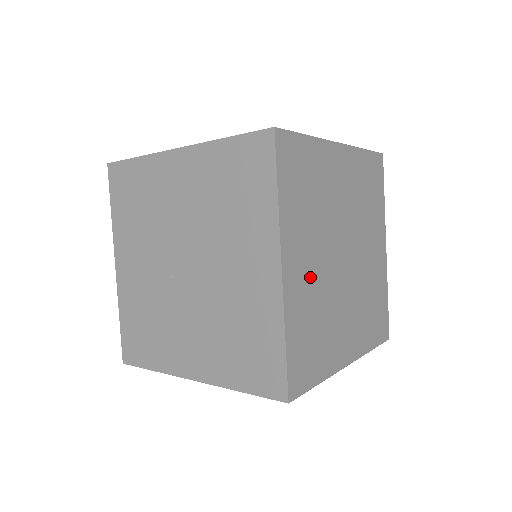
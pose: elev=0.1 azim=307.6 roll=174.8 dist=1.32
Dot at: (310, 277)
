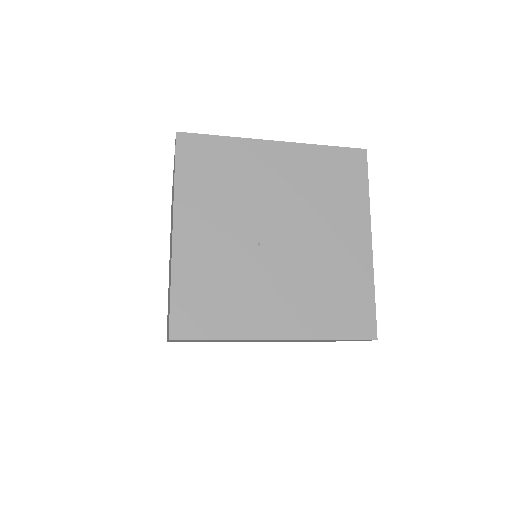
Dot at: occluded
